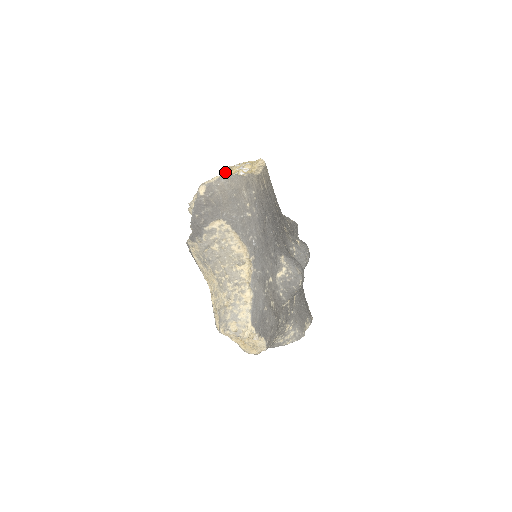
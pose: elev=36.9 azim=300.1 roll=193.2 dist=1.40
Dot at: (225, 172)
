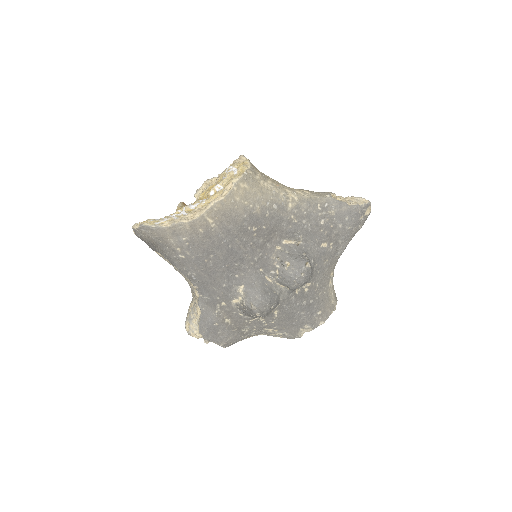
Dot at: occluded
